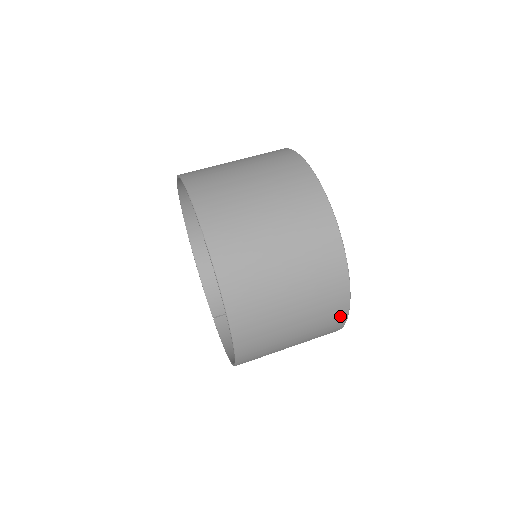
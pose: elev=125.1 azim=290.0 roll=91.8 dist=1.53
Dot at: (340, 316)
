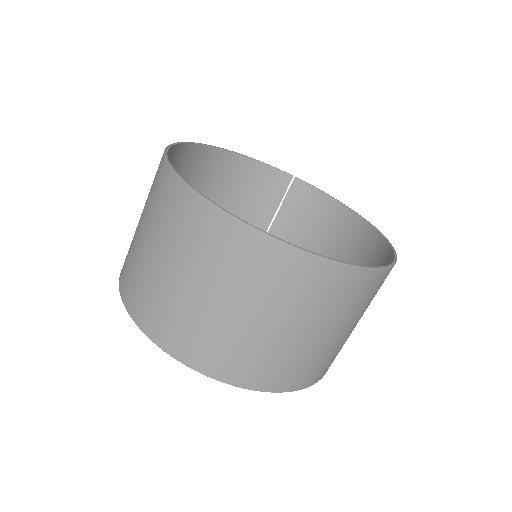
Dot at: occluded
